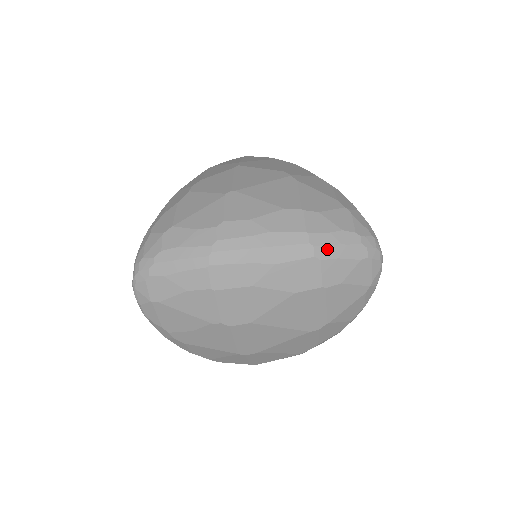
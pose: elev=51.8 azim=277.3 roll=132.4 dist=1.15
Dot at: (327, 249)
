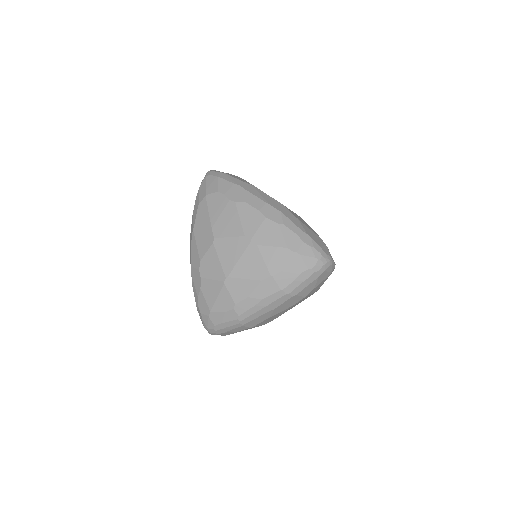
Dot at: (297, 289)
